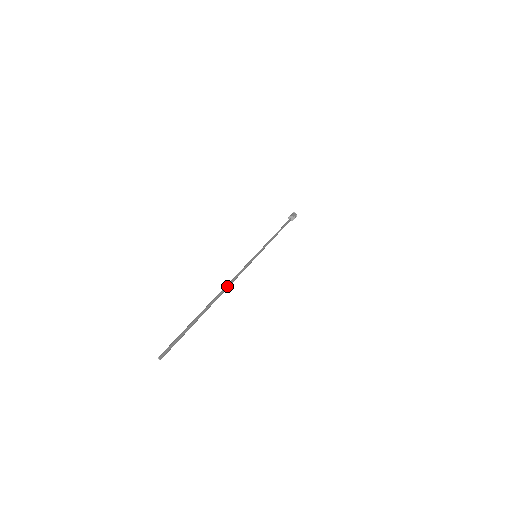
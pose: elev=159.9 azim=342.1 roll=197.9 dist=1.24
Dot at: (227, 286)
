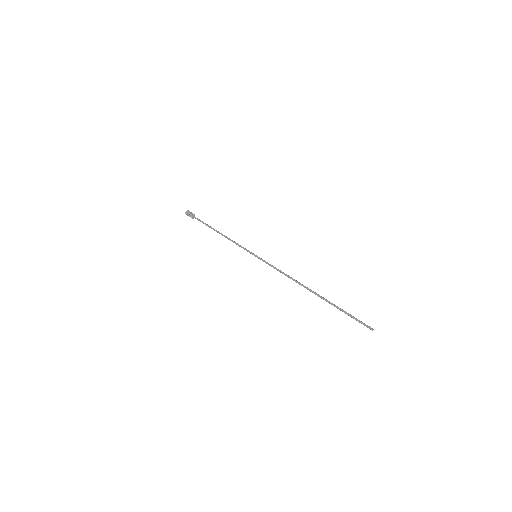
Dot at: (299, 282)
